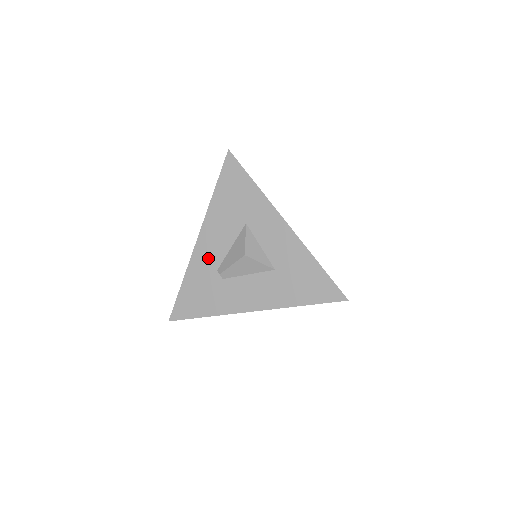
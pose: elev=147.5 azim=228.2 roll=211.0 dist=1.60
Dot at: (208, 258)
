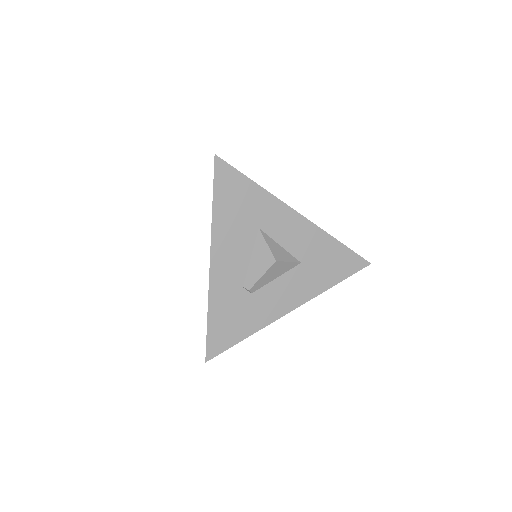
Dot at: (229, 279)
